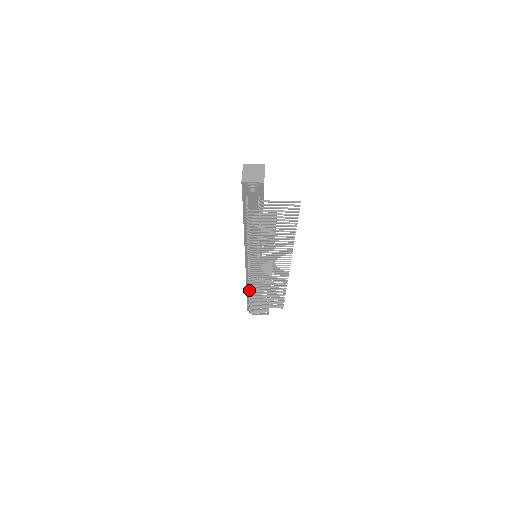
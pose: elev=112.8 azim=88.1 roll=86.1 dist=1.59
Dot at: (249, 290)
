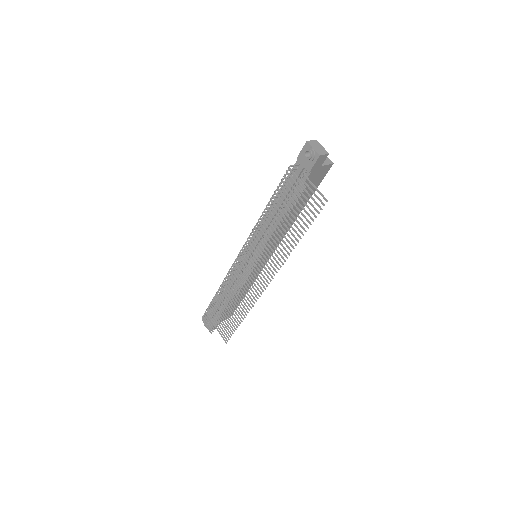
Dot at: (223, 282)
